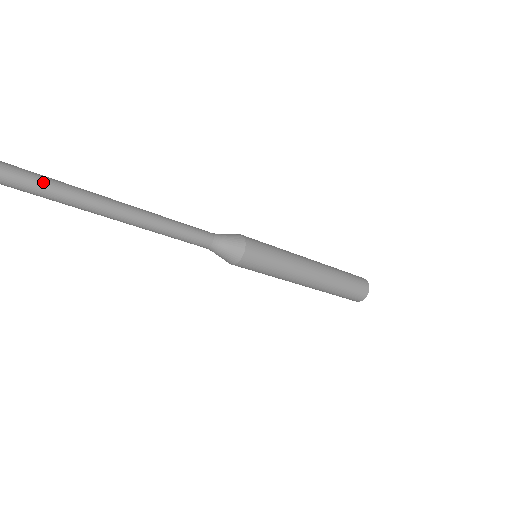
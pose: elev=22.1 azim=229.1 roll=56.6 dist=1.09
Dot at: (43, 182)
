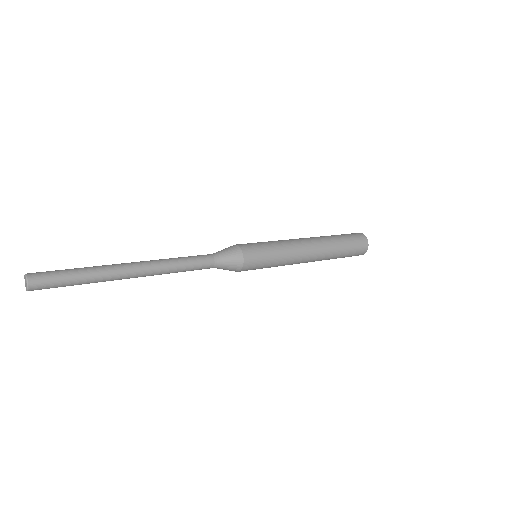
Dot at: (64, 283)
